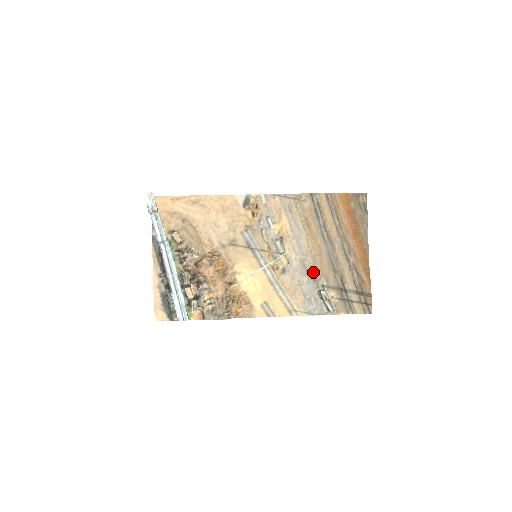
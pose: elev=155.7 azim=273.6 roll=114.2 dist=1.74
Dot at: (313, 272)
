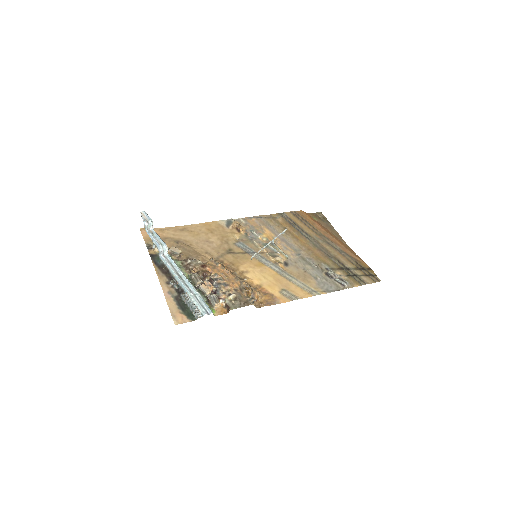
Dot at: (312, 261)
